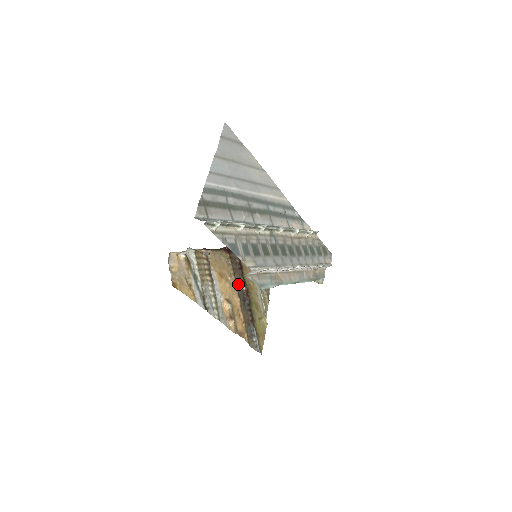
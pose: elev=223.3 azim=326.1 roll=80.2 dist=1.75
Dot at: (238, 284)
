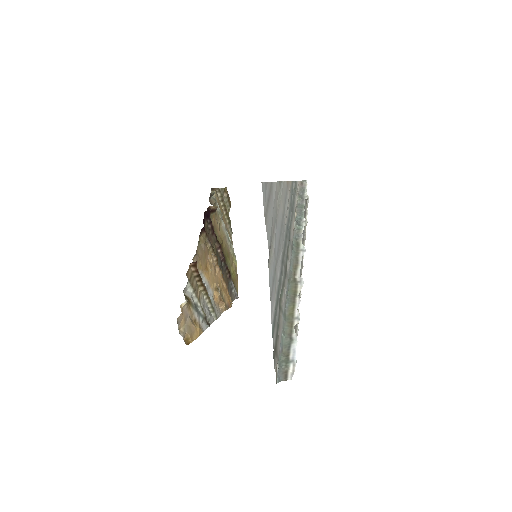
Dot at: occluded
